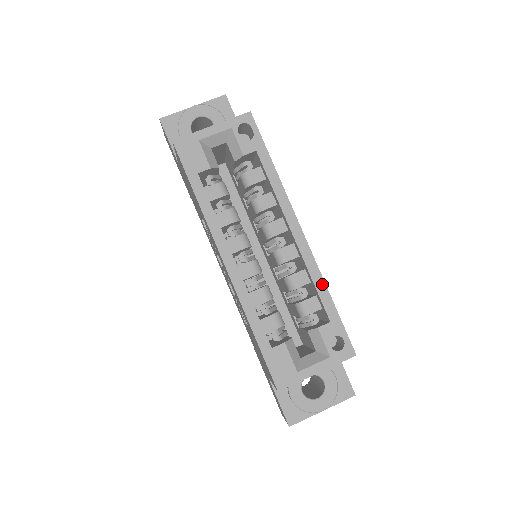
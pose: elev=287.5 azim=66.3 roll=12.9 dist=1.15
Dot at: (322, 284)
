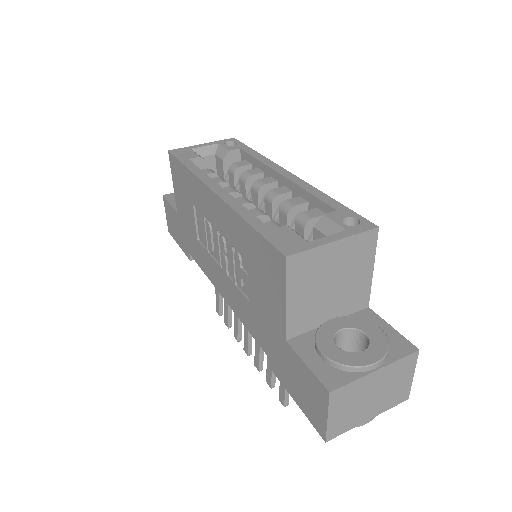
Dot at: (319, 193)
